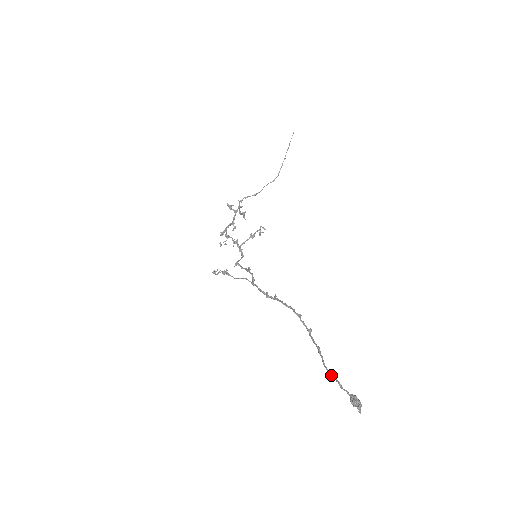
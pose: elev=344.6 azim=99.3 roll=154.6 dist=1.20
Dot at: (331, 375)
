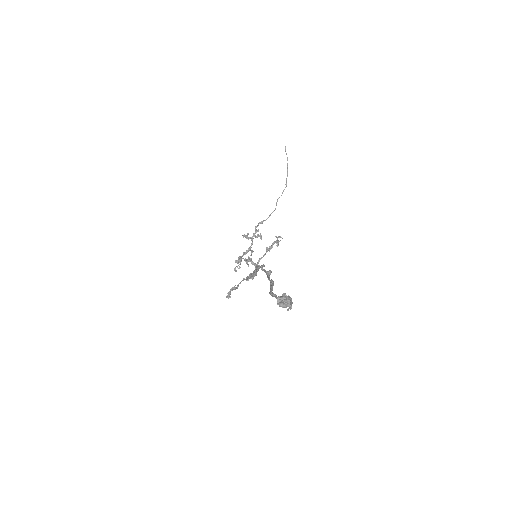
Dot at: (271, 295)
